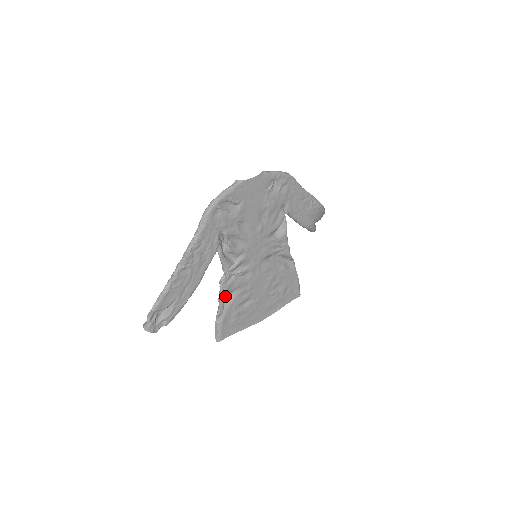
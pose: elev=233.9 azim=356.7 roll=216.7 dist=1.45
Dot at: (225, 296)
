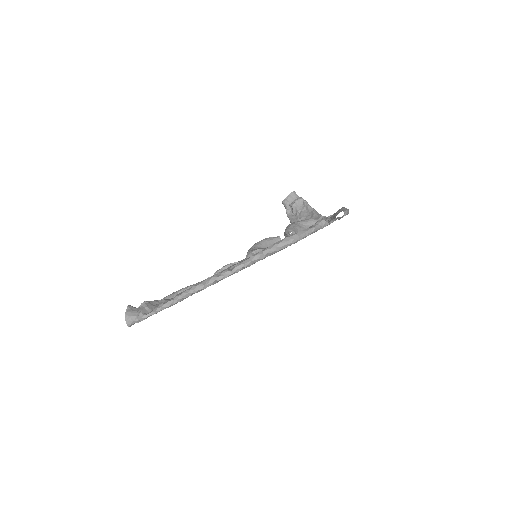
Dot at: occluded
